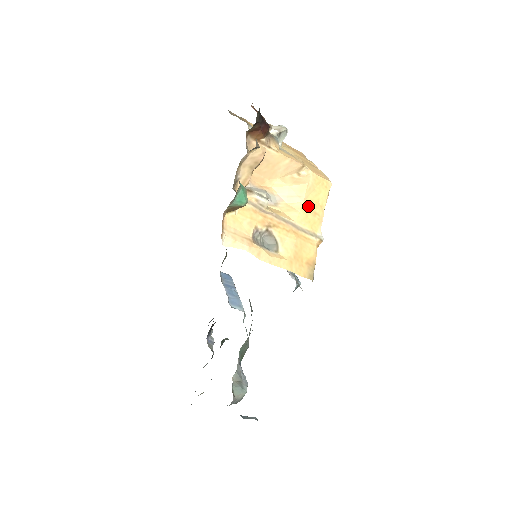
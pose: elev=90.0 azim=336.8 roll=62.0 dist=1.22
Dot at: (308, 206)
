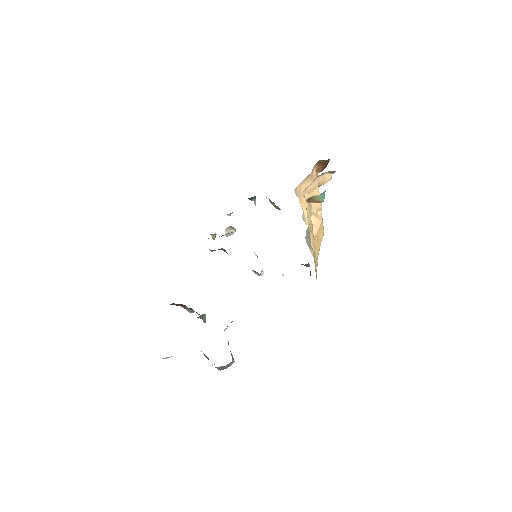
Dot at: (318, 236)
